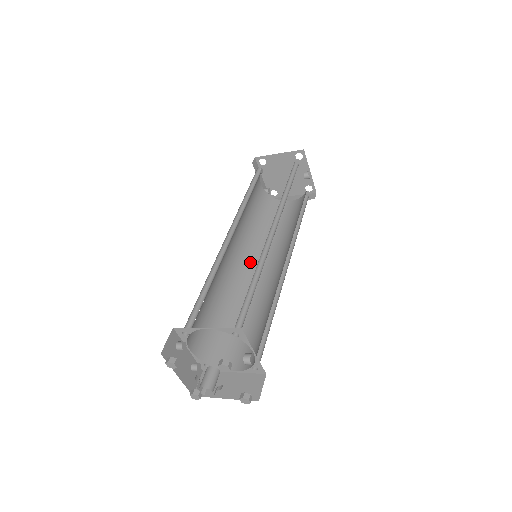
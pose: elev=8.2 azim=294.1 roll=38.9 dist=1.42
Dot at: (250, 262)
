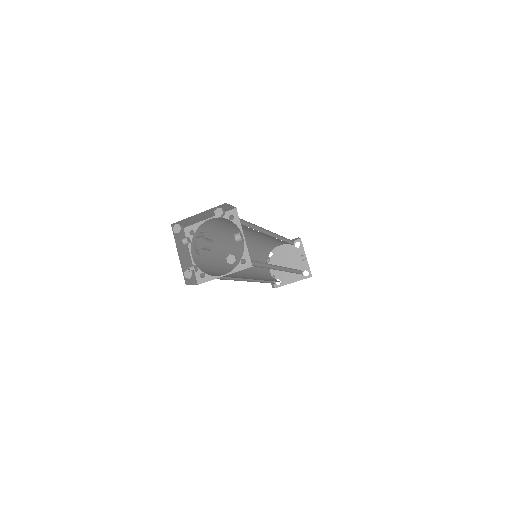
Dot at: (251, 278)
